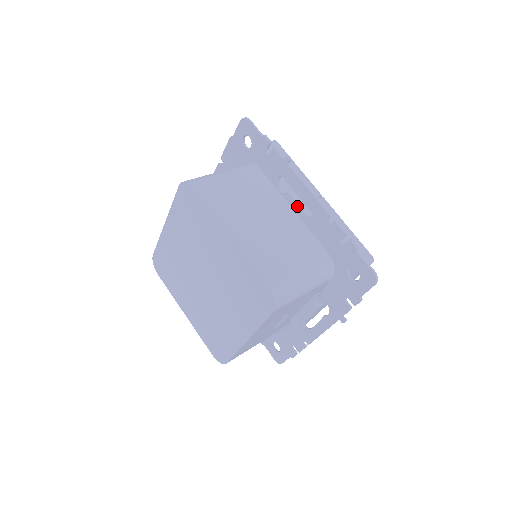
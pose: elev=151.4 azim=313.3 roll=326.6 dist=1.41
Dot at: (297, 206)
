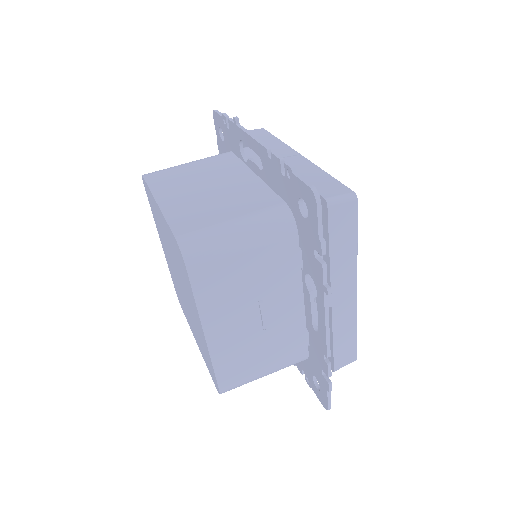
Dot at: (255, 166)
